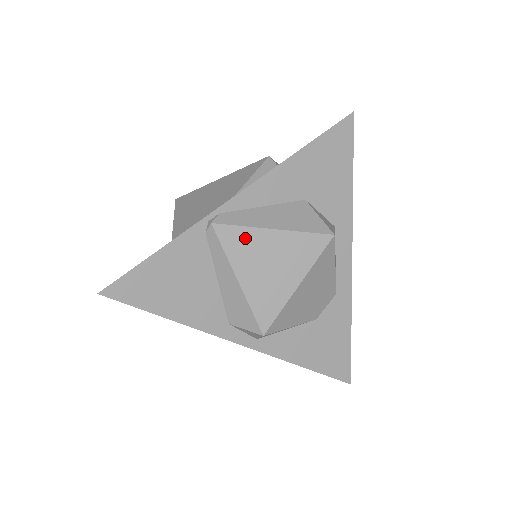
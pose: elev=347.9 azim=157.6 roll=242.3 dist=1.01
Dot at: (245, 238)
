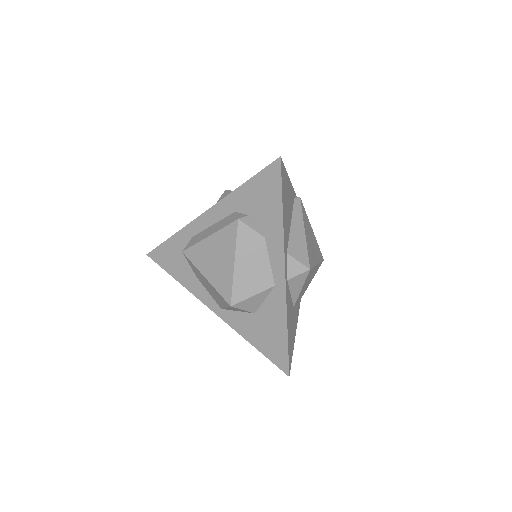
Dot at: (307, 219)
